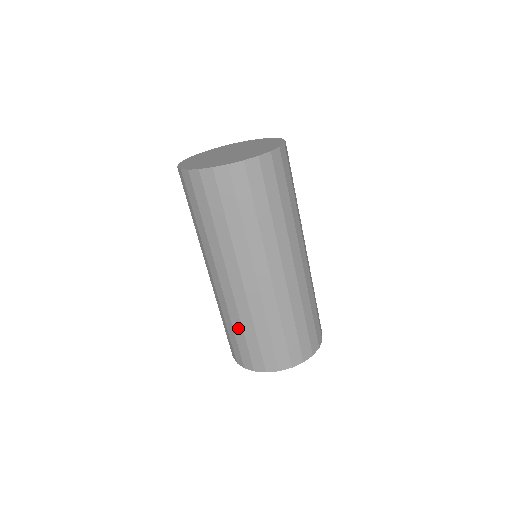
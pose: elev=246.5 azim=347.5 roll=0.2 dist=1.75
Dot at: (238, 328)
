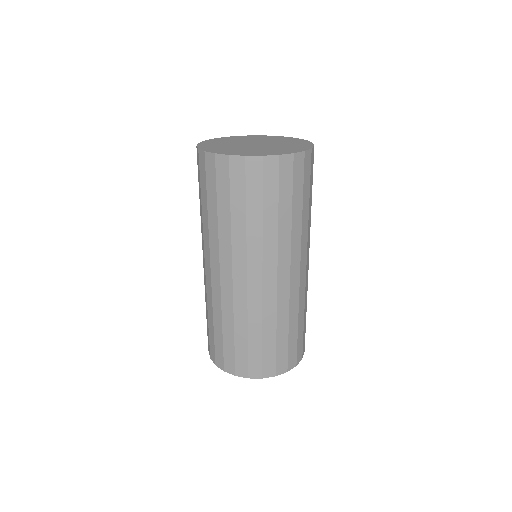
Dot at: (242, 332)
